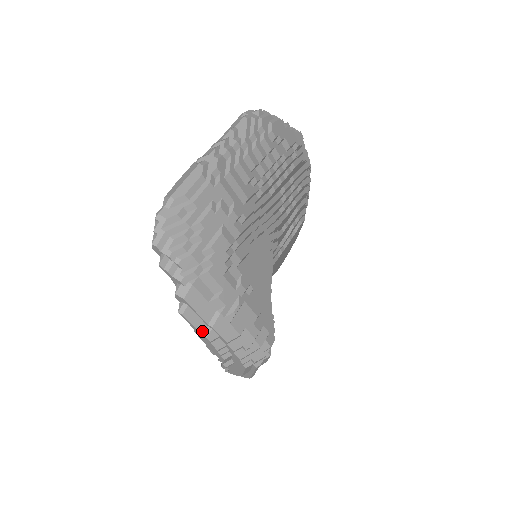
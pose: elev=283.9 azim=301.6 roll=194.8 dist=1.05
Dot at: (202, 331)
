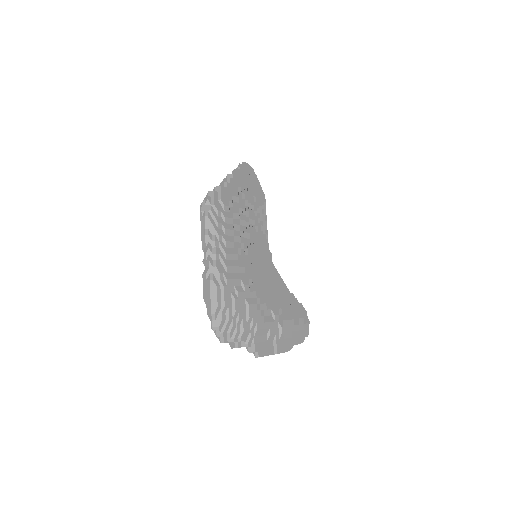
Dot at: (272, 353)
